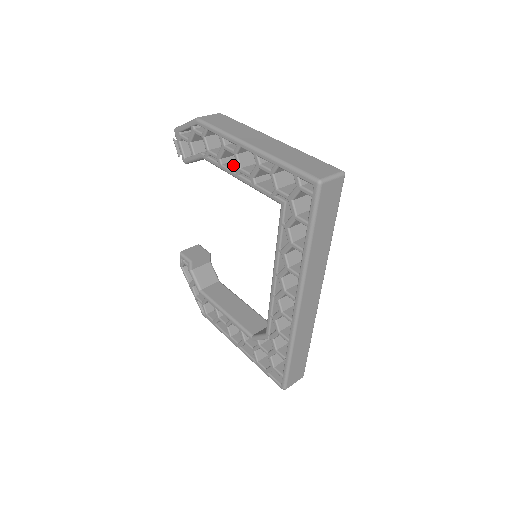
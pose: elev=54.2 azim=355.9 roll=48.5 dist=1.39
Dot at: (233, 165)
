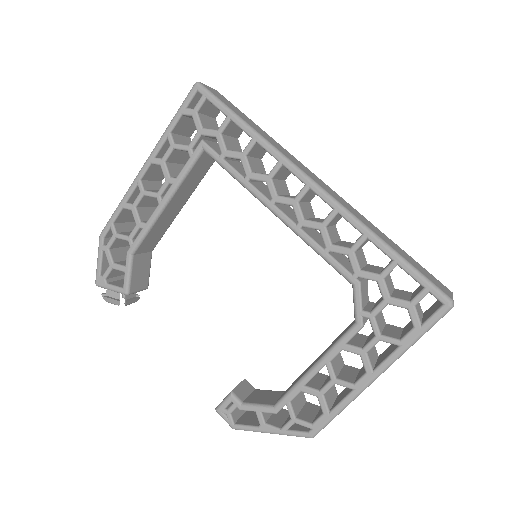
Dot at: occluded
